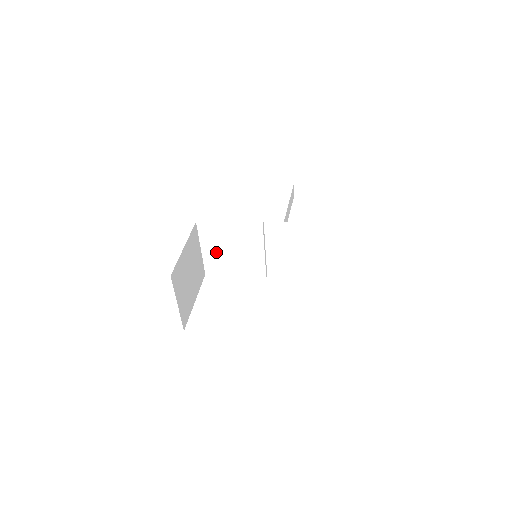
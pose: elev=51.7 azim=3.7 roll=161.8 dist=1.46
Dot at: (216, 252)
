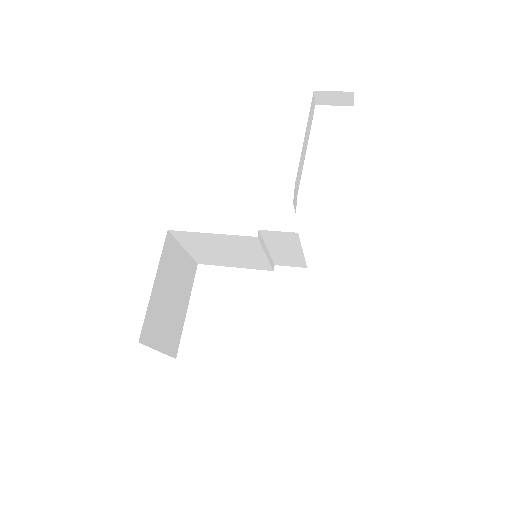
Dot at: (204, 251)
